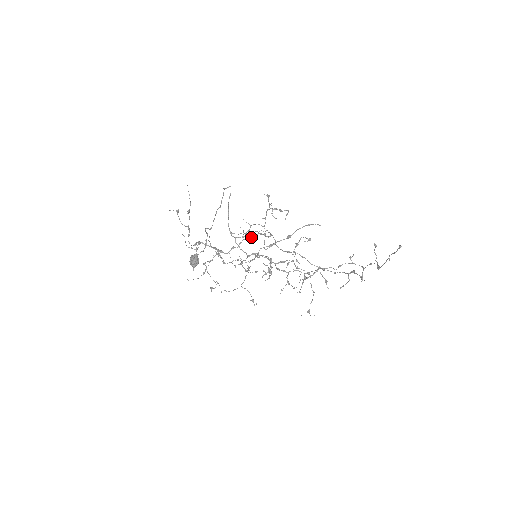
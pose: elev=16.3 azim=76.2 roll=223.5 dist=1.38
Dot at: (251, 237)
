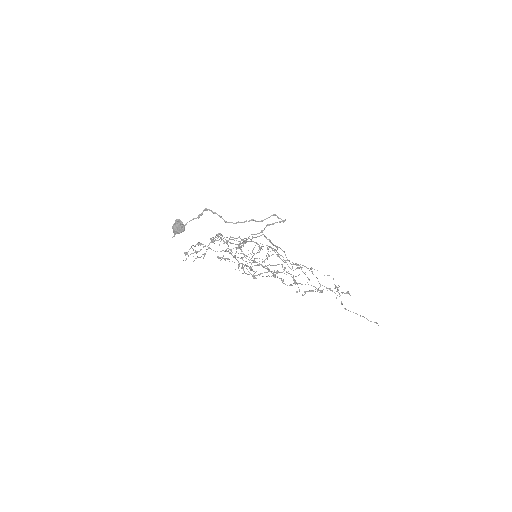
Dot at: occluded
